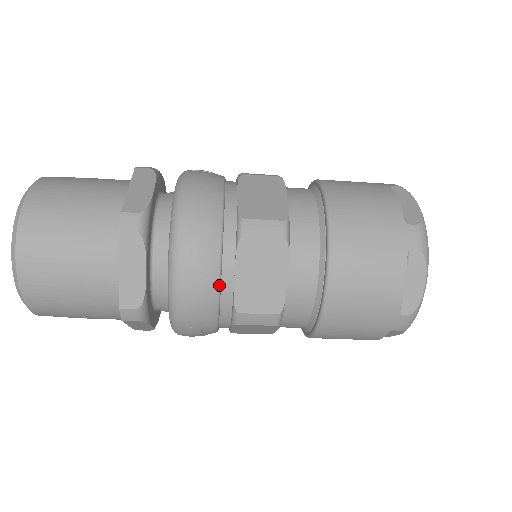
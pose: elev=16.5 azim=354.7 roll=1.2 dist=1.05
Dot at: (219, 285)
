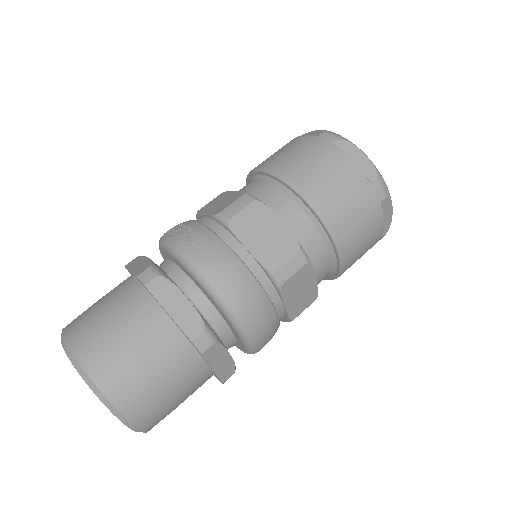
Dot at: (278, 320)
